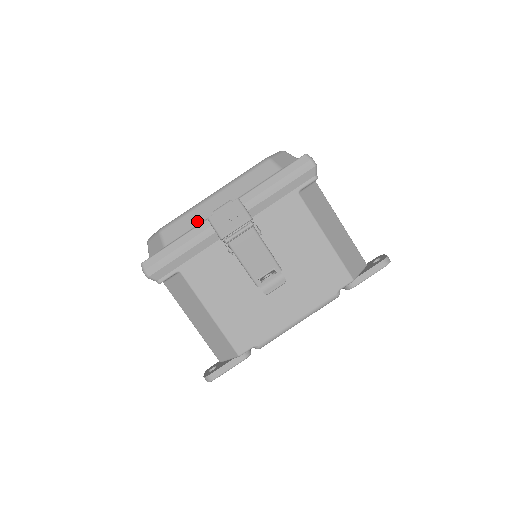
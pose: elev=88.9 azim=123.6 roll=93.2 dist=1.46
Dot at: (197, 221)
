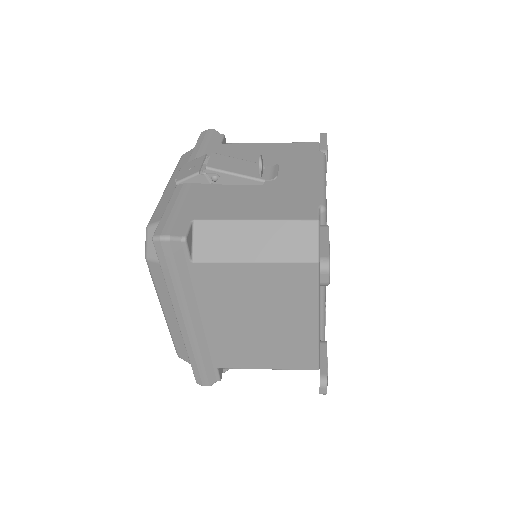
Dot at: (170, 196)
